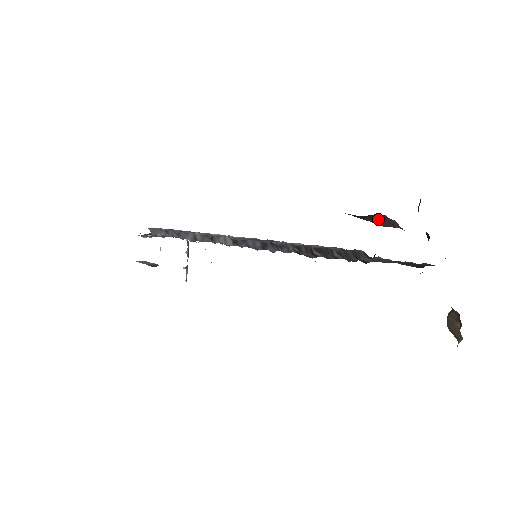
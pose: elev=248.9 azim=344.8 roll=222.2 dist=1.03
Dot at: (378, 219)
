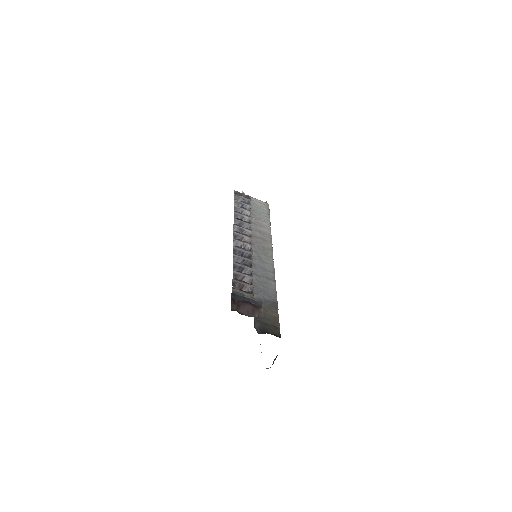
Dot at: (243, 306)
